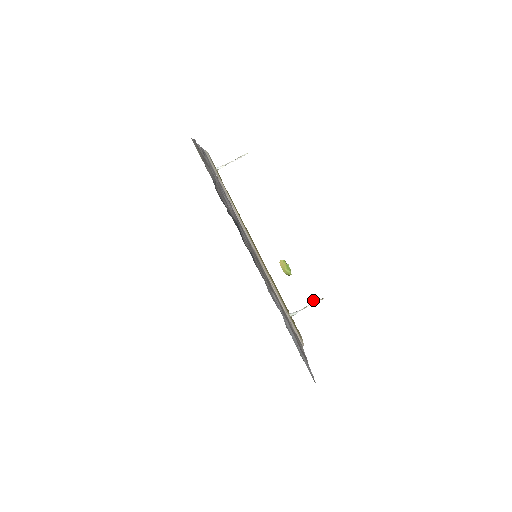
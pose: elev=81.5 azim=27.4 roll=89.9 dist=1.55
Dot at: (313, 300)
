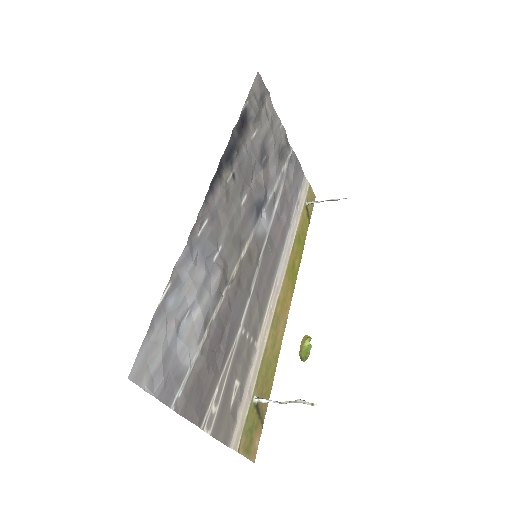
Dot at: occluded
